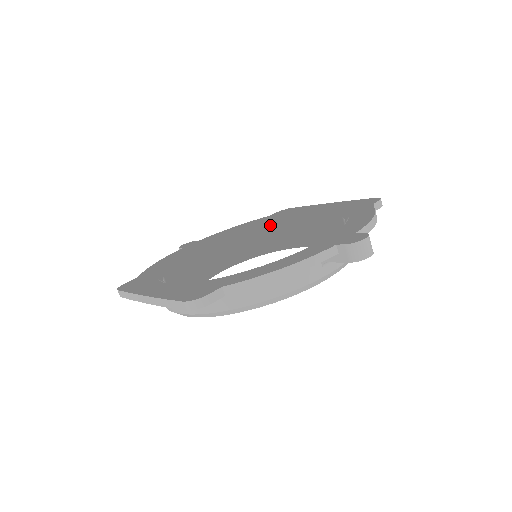
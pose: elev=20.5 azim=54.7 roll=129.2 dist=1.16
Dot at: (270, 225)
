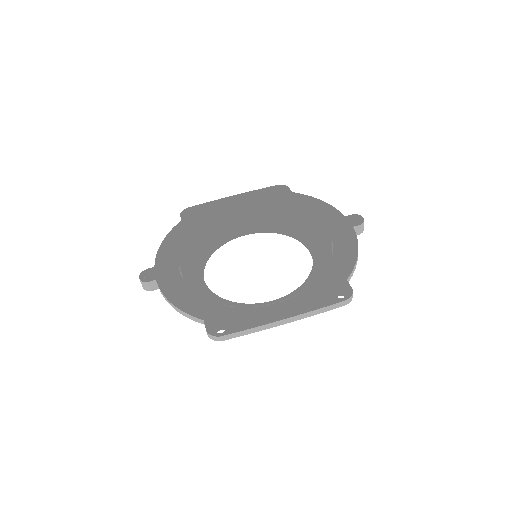
Dot at: (200, 228)
